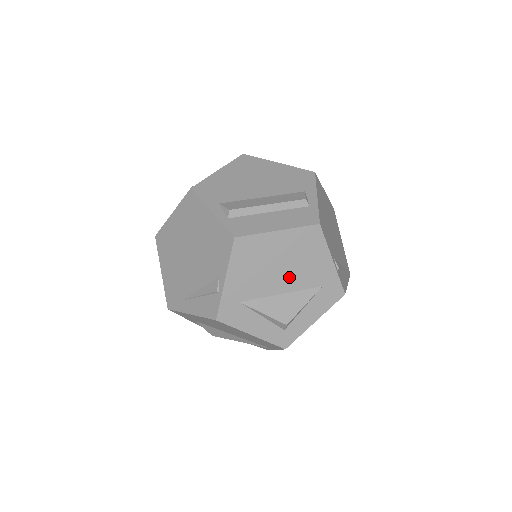
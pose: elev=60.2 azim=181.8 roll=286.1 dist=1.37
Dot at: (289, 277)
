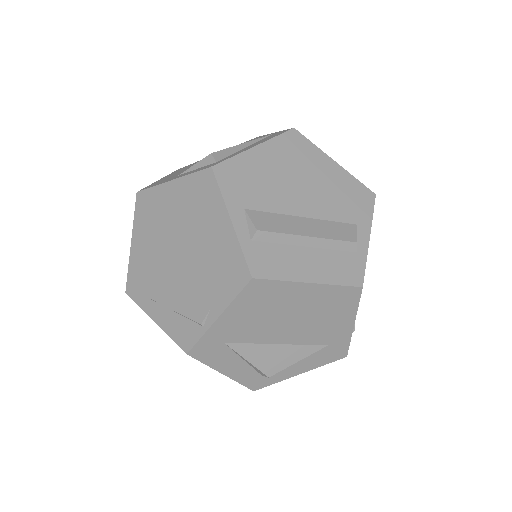
Dot at: (296, 330)
